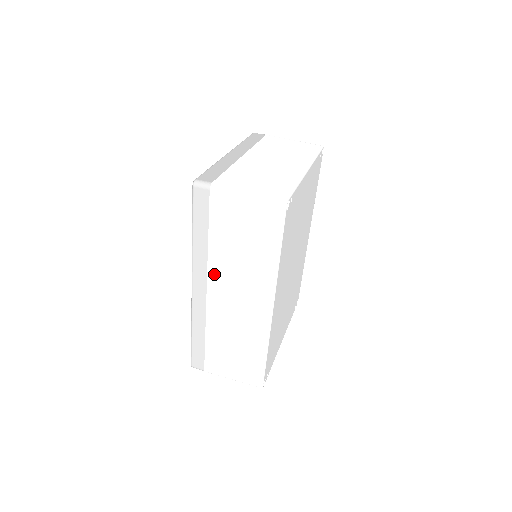
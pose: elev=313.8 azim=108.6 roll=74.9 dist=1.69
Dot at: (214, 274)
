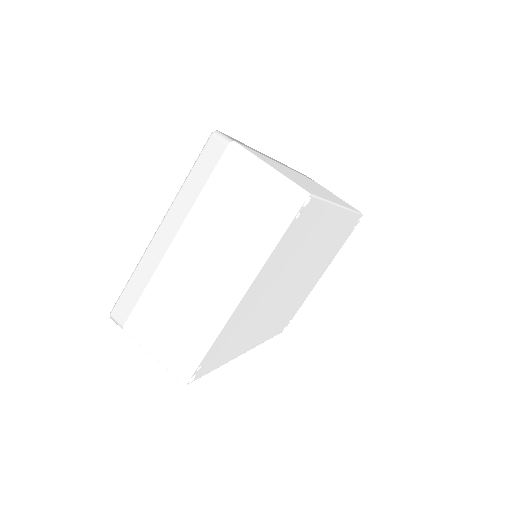
Dot at: occluded
